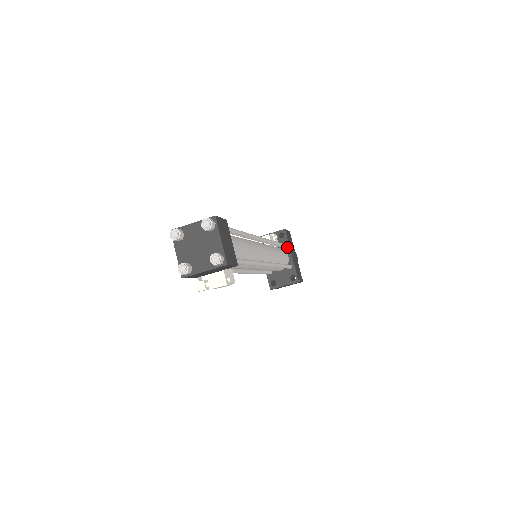
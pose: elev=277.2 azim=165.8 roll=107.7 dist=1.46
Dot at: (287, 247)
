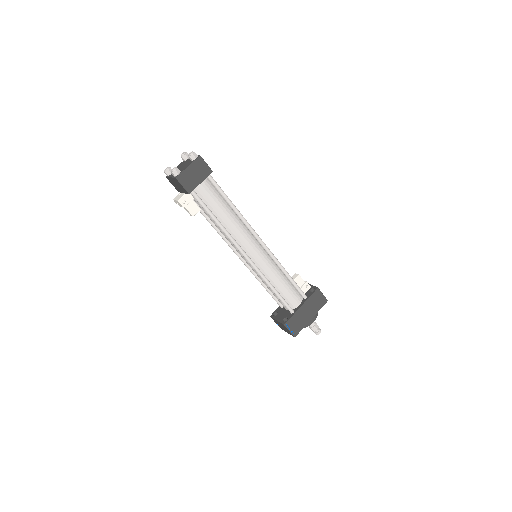
Dot at: (306, 299)
